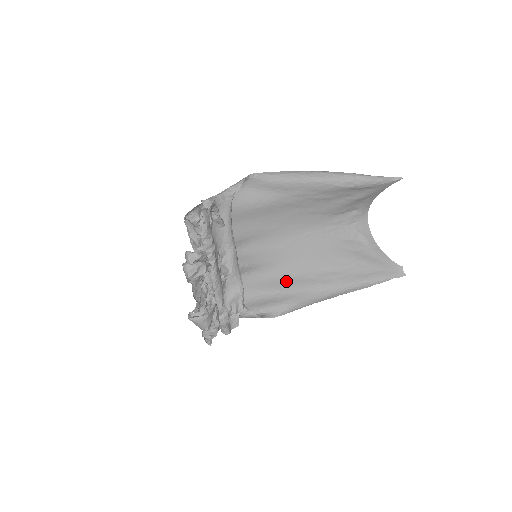
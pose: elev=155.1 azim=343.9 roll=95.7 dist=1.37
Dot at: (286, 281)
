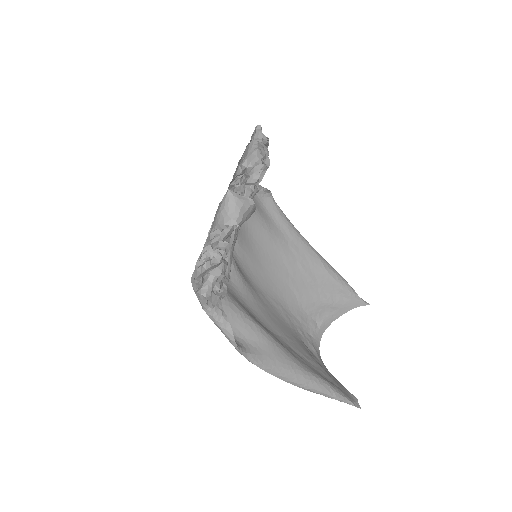
Dot at: (259, 322)
